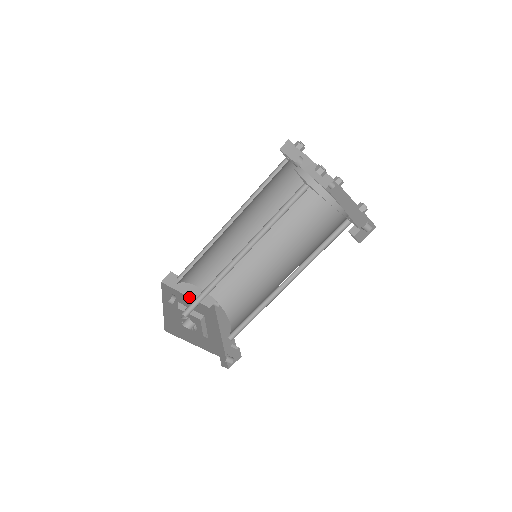
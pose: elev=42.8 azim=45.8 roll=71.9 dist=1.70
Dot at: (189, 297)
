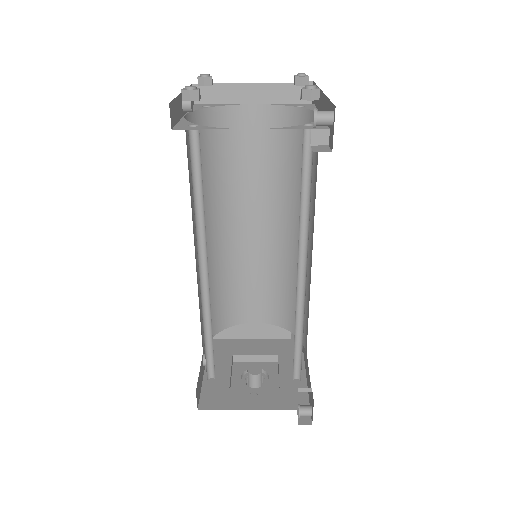
Dot at: (255, 339)
